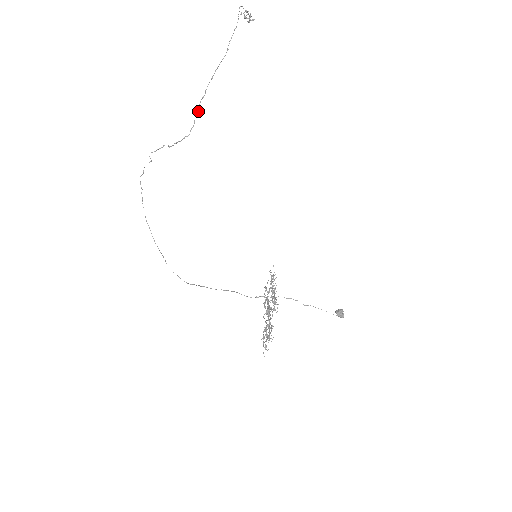
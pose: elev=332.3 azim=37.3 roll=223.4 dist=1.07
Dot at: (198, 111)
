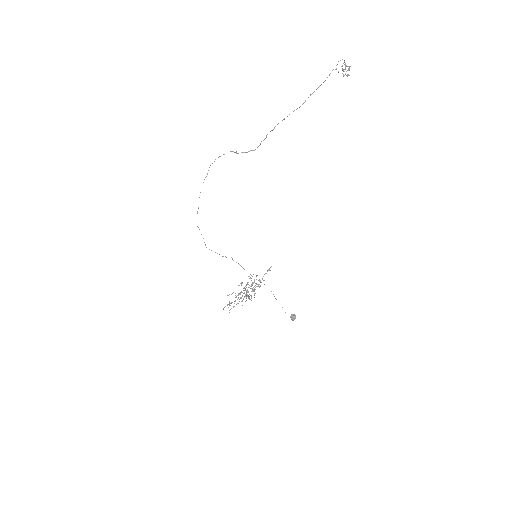
Dot at: (264, 139)
